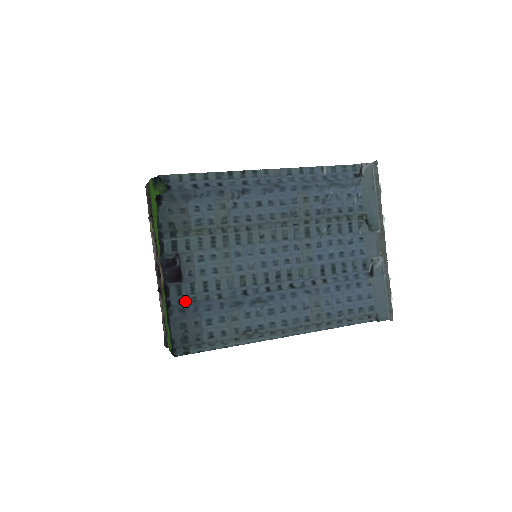
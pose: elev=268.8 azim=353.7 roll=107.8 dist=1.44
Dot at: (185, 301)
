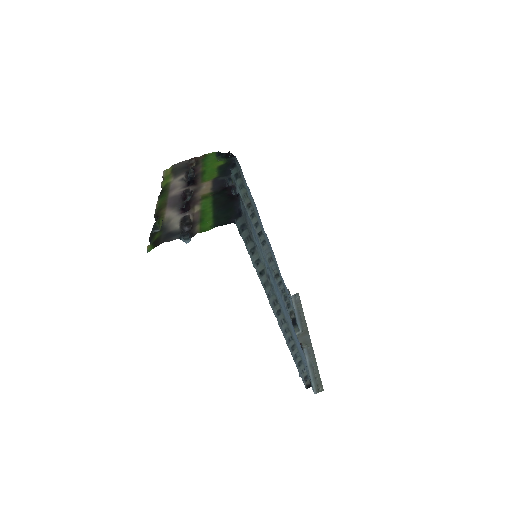
Dot at: occluded
